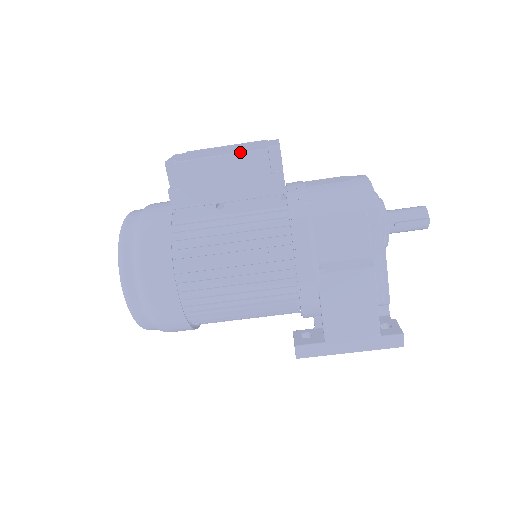
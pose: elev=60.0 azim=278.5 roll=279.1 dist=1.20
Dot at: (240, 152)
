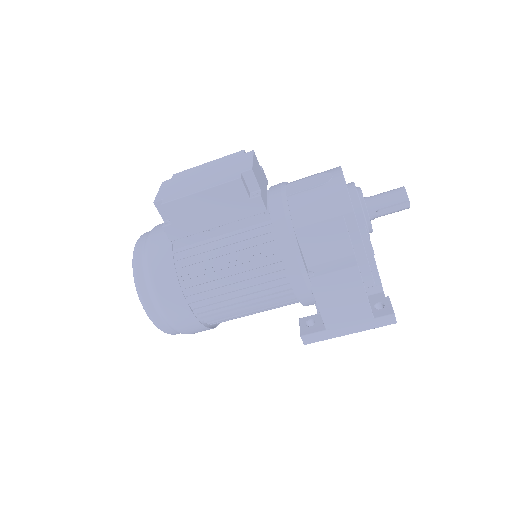
Dot at: (216, 185)
